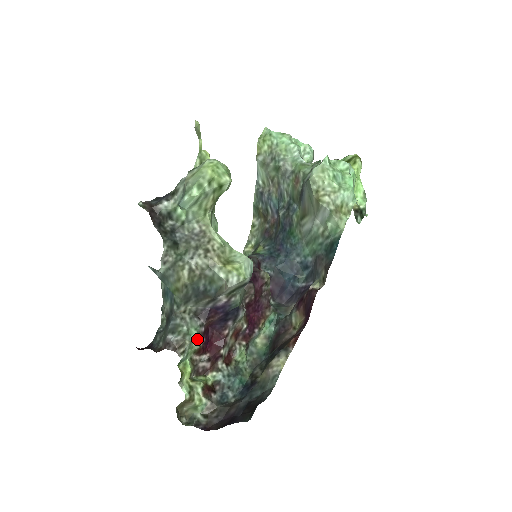
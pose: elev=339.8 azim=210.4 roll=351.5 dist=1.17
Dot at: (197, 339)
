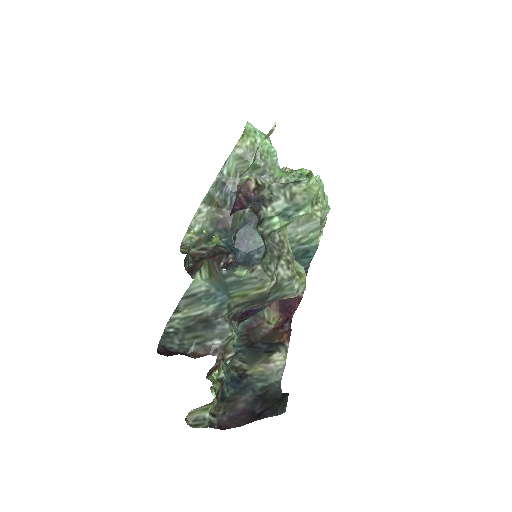
Dot at: occluded
